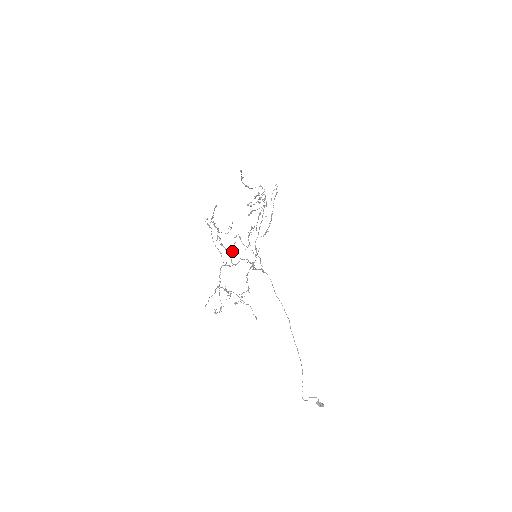
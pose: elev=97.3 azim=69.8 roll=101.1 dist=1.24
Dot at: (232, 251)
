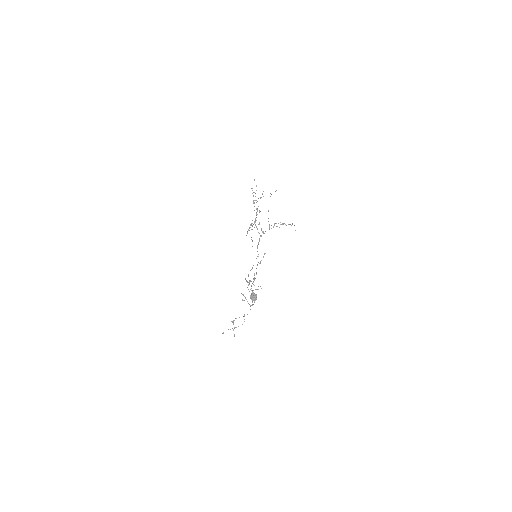
Dot at: occluded
